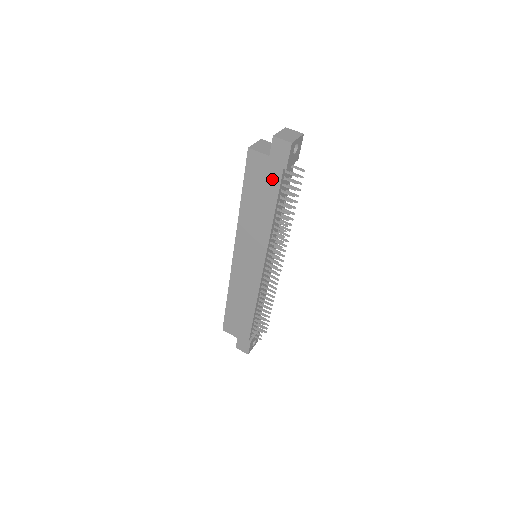
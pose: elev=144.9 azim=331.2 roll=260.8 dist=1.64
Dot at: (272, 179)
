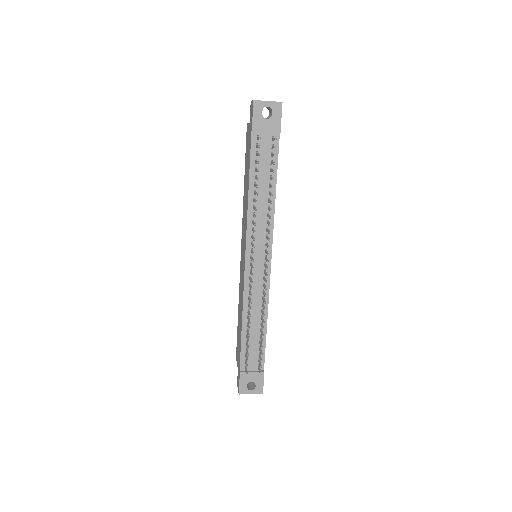
Dot at: (249, 147)
